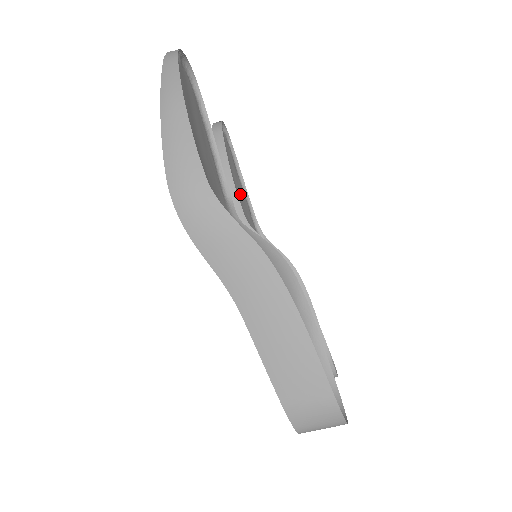
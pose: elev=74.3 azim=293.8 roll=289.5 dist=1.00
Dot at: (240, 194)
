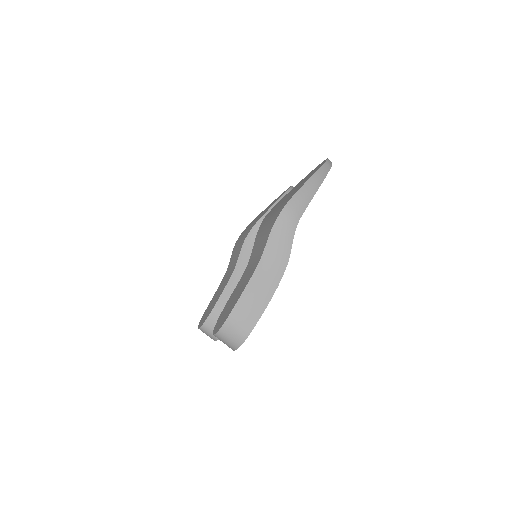
Dot at: occluded
